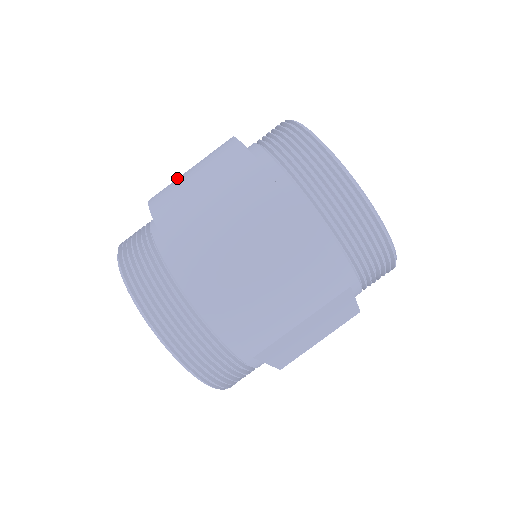
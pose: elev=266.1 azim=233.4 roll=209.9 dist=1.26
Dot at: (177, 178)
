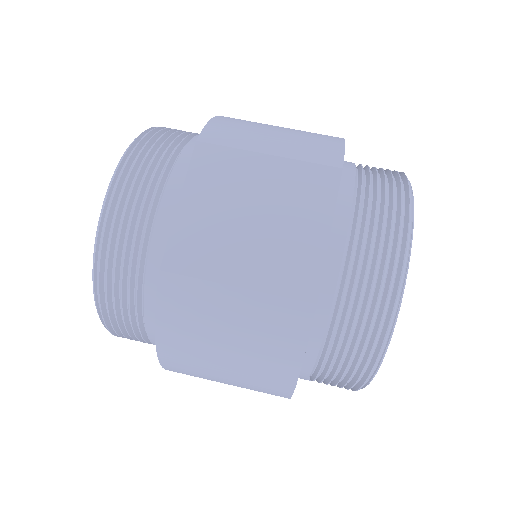
Dot at: occluded
